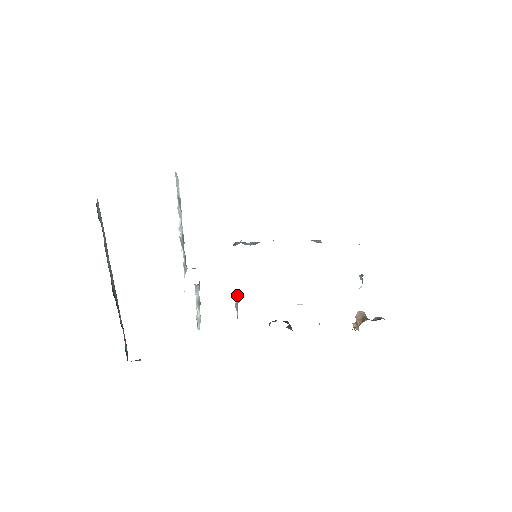
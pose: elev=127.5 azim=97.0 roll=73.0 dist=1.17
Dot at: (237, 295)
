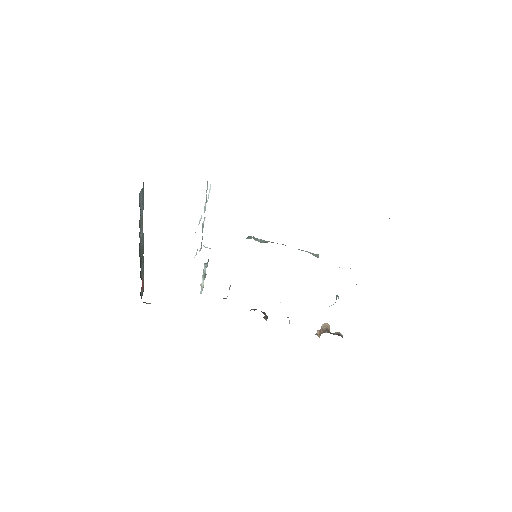
Dot at: occluded
